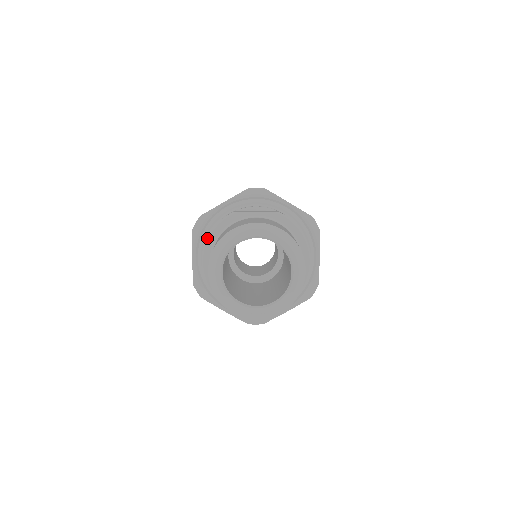
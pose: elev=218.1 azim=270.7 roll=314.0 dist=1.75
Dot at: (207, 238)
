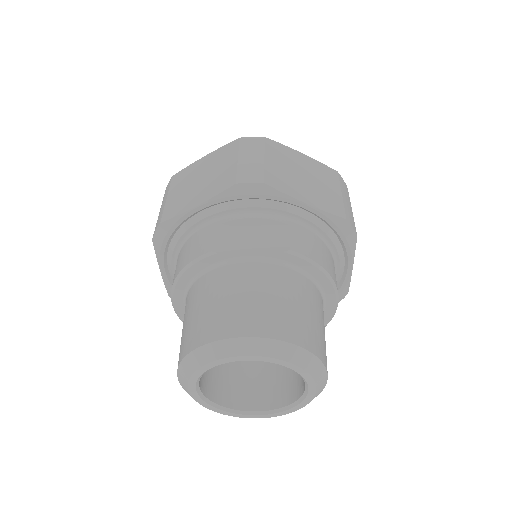
Dot at: (174, 282)
